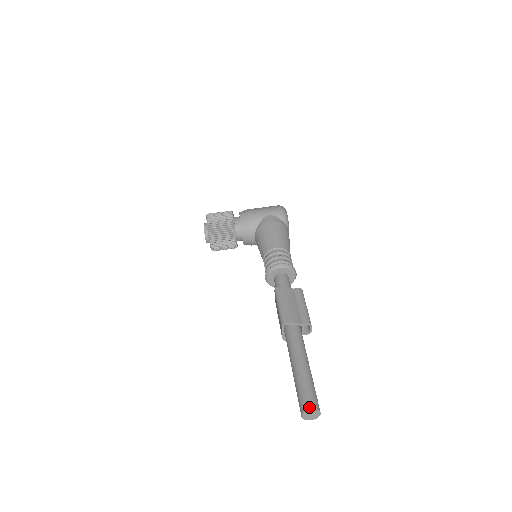
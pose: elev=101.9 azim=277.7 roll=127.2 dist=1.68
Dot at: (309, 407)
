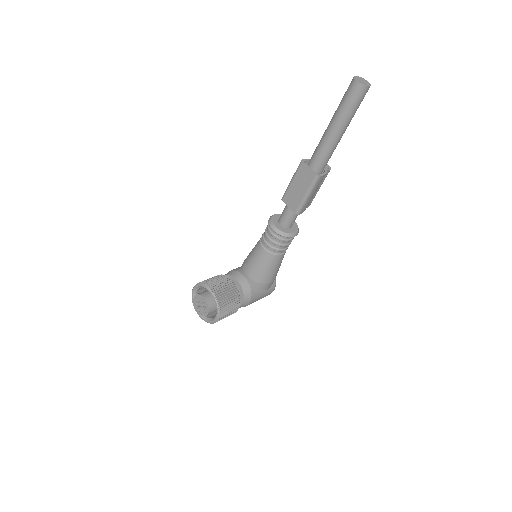
Dot at: (353, 79)
